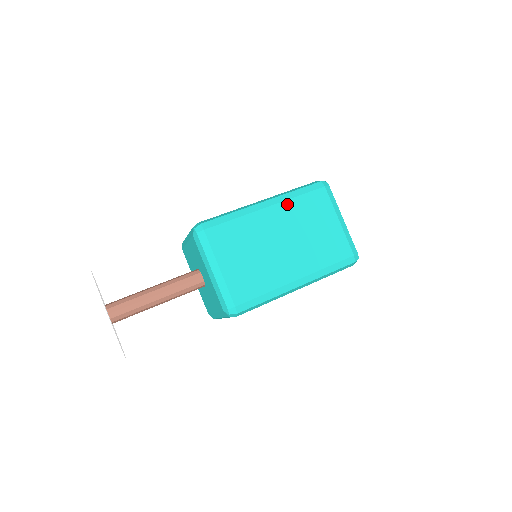
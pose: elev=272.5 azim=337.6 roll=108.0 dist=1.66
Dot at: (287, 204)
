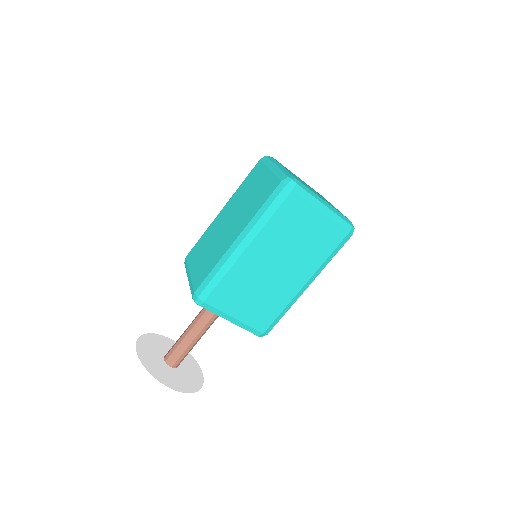
Dot at: (263, 233)
